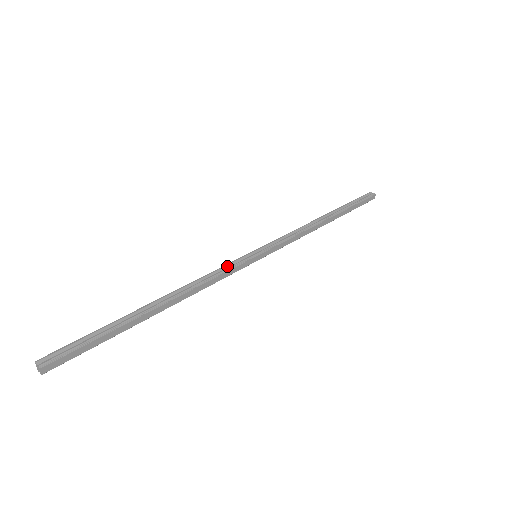
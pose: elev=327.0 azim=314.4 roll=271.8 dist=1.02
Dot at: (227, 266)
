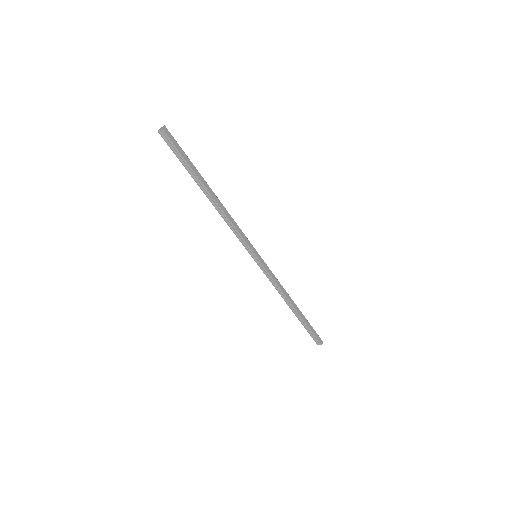
Dot at: occluded
